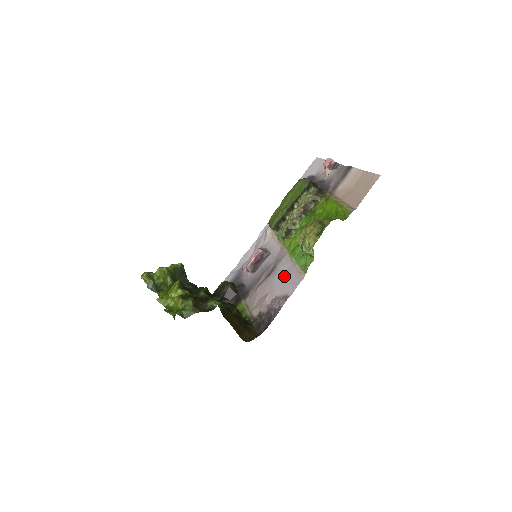
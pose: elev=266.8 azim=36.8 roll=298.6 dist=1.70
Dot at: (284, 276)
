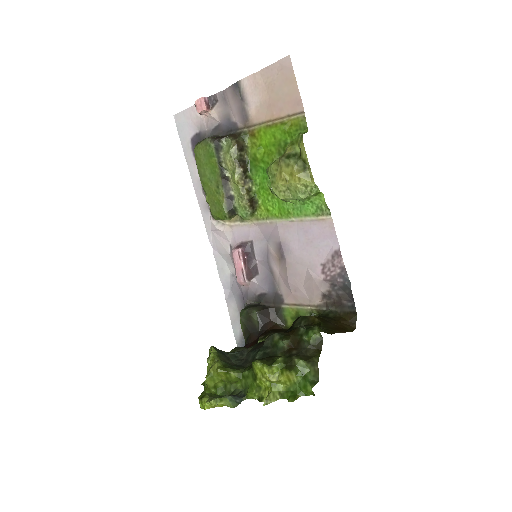
Dot at: (304, 241)
